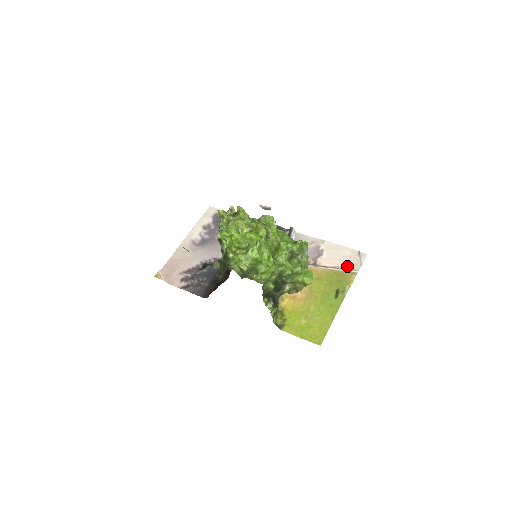
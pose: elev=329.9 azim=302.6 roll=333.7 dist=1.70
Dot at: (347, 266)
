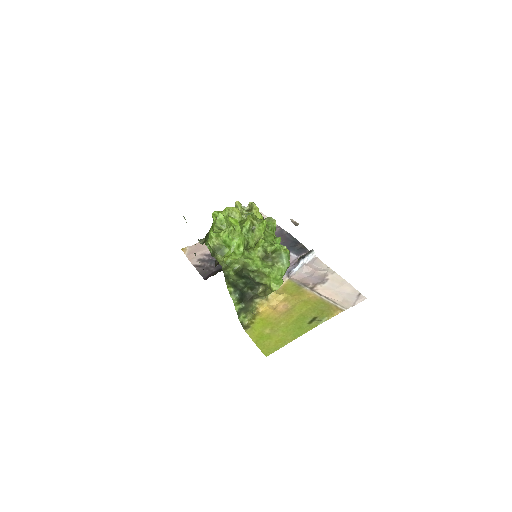
Dot at: (340, 301)
